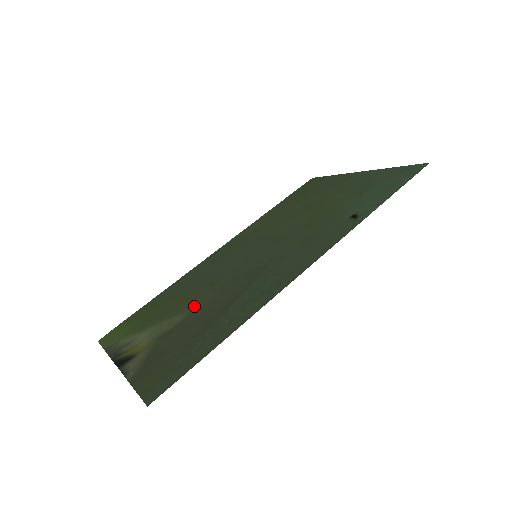
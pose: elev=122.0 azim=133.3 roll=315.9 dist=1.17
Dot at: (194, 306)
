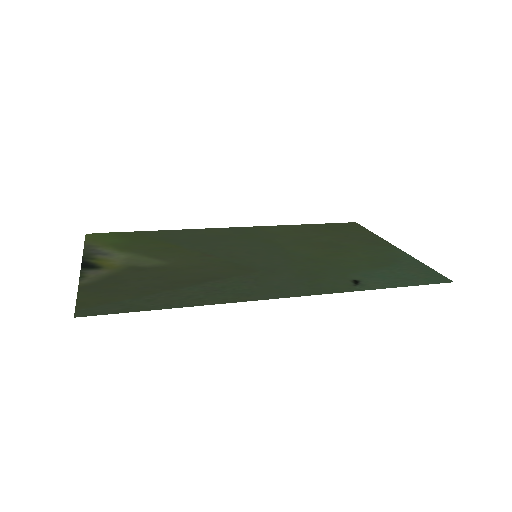
Dot at: (176, 261)
